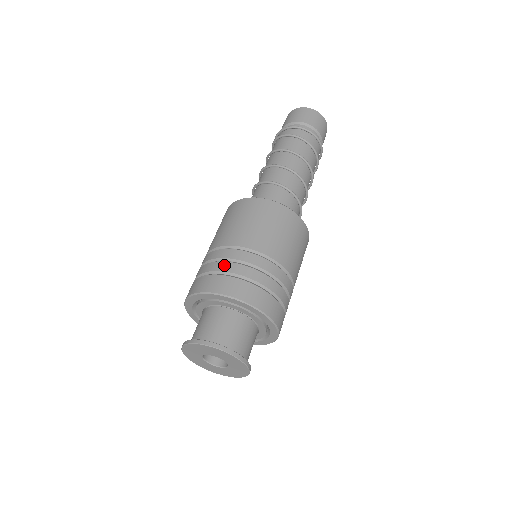
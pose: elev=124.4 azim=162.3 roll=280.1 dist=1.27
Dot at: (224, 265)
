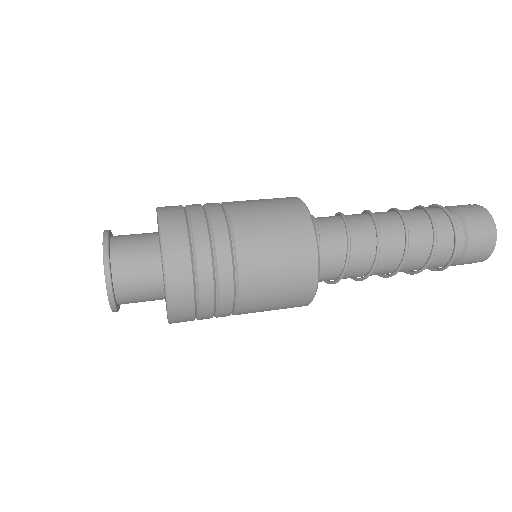
Dot at: occluded
